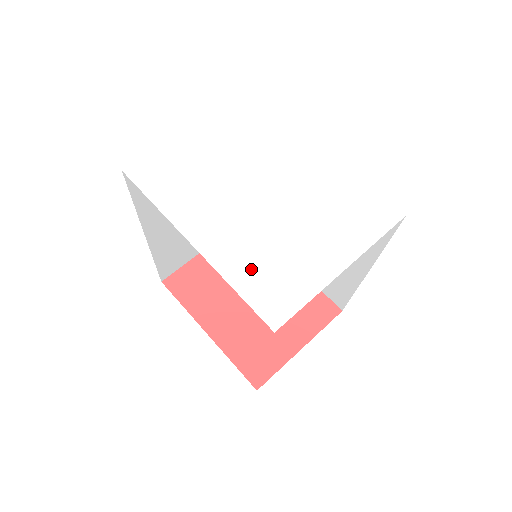
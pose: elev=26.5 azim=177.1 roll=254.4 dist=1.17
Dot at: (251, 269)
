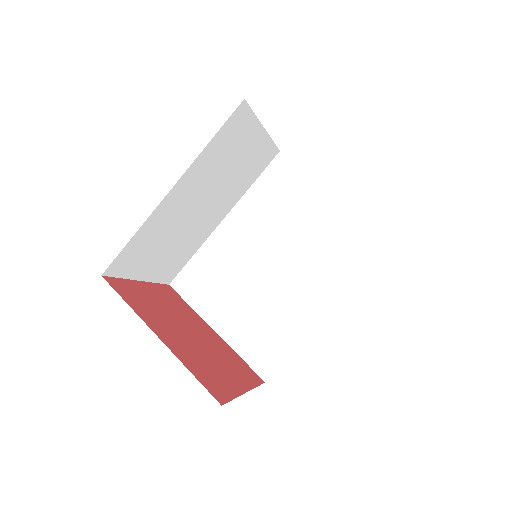
Dot at: occluded
